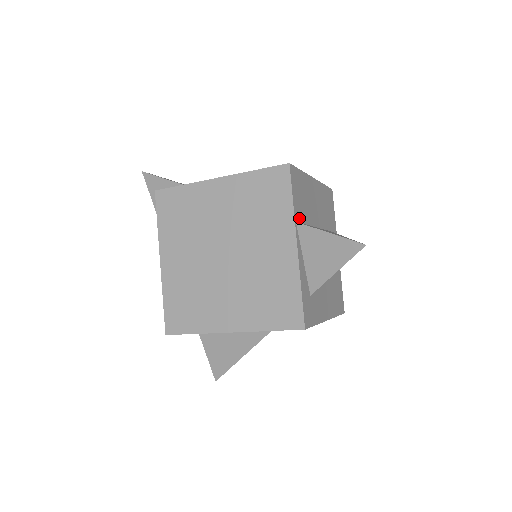
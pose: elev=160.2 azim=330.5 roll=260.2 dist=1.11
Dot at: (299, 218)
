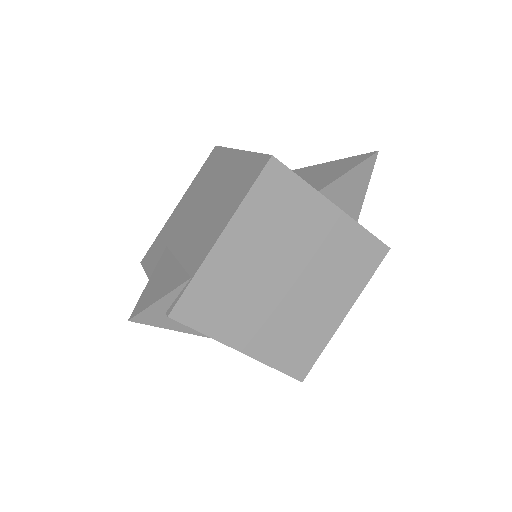
Dot at: occluded
